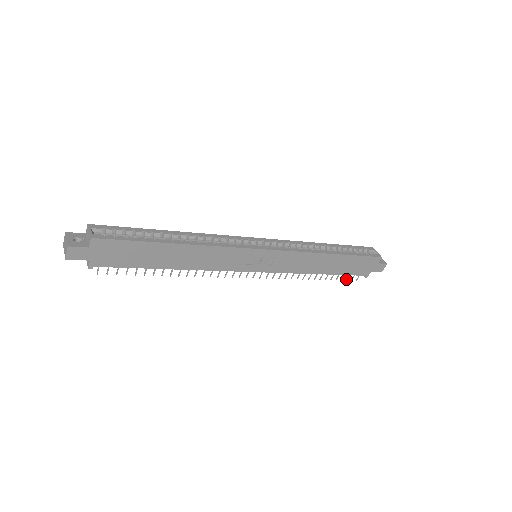
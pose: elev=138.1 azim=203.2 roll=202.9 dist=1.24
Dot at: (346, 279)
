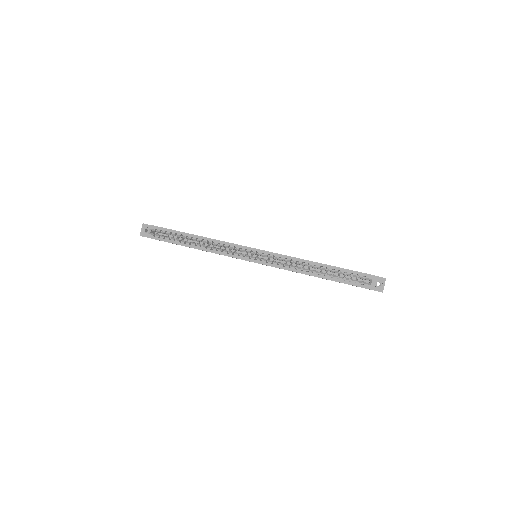
Dot at: occluded
